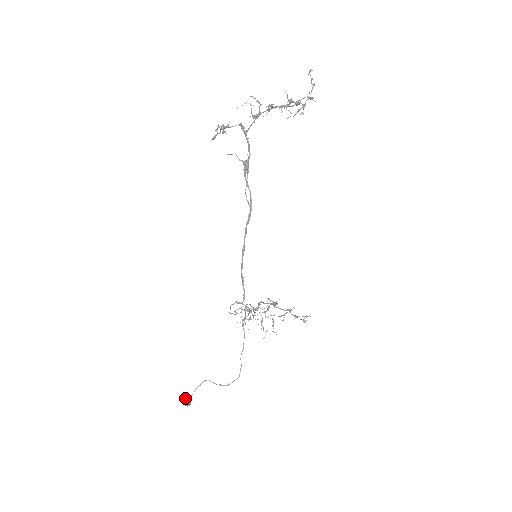
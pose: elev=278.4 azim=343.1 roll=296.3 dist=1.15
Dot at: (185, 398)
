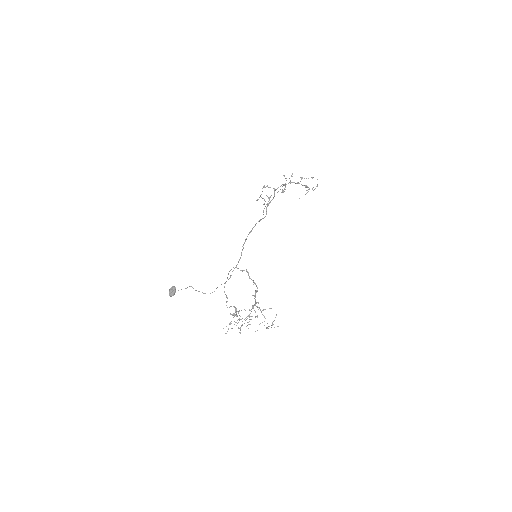
Dot at: (174, 286)
